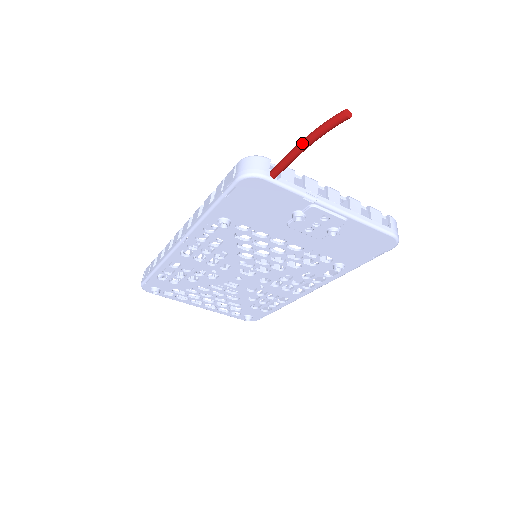
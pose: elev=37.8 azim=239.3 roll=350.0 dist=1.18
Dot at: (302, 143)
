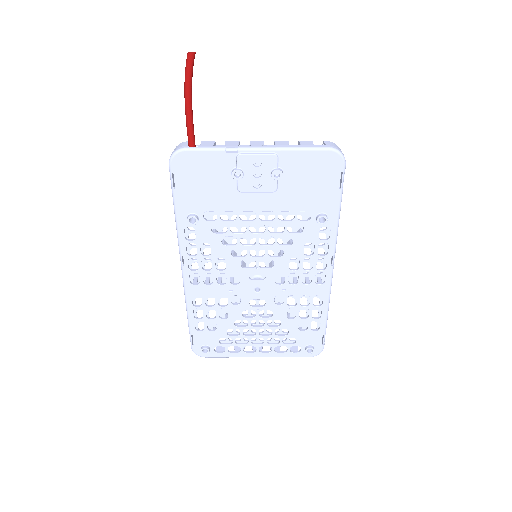
Dot at: occluded
